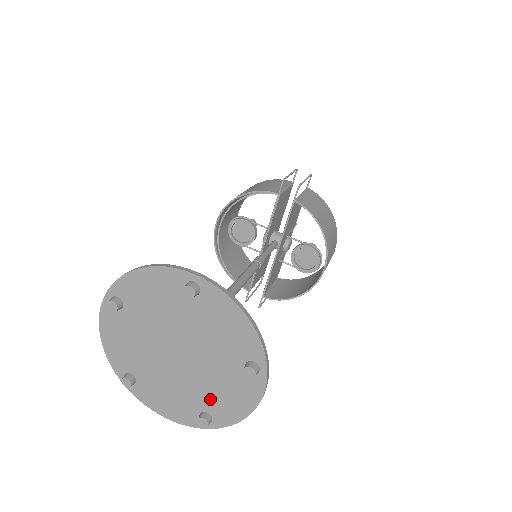
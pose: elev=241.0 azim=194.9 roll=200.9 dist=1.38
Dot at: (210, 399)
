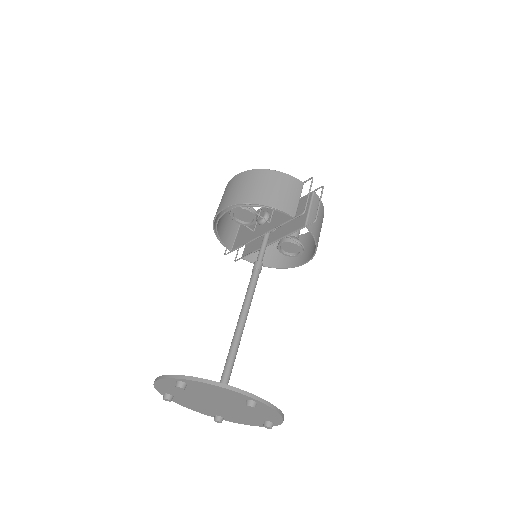
Dot at: (228, 416)
